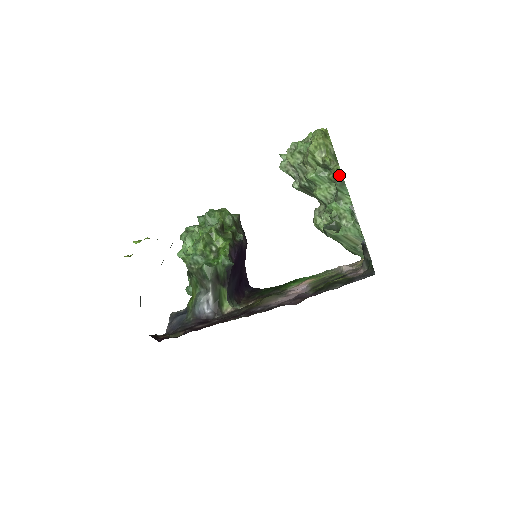
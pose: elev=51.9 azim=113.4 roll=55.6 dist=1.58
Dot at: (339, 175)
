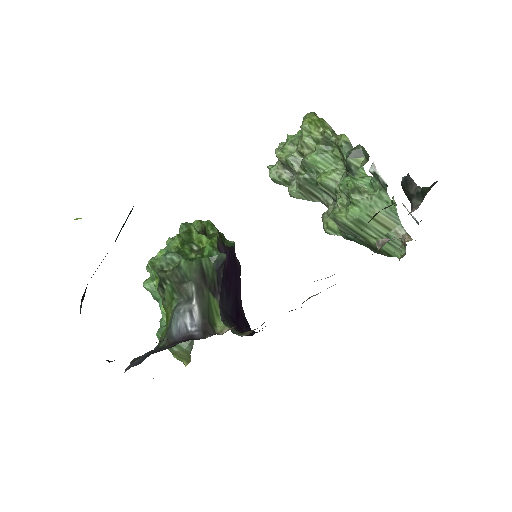
Dot at: (346, 141)
